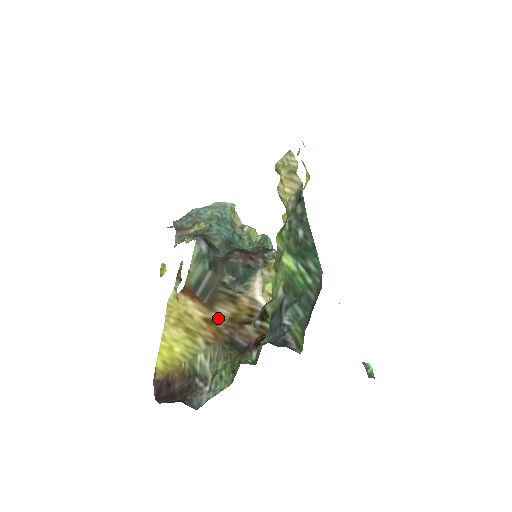
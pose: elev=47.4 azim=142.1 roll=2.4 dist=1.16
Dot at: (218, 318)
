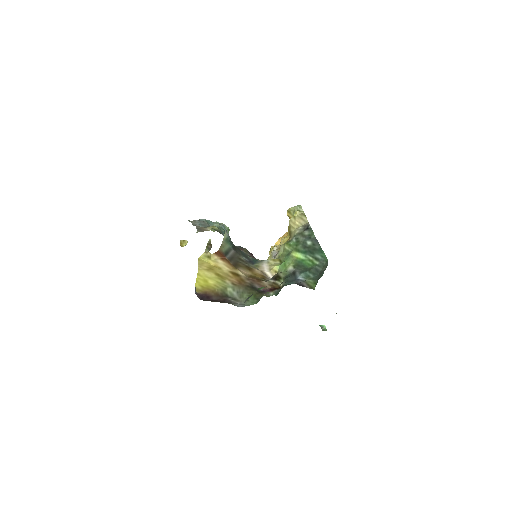
Dot at: (242, 274)
